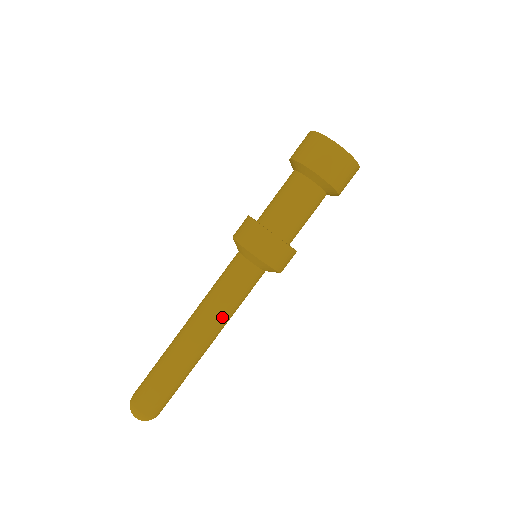
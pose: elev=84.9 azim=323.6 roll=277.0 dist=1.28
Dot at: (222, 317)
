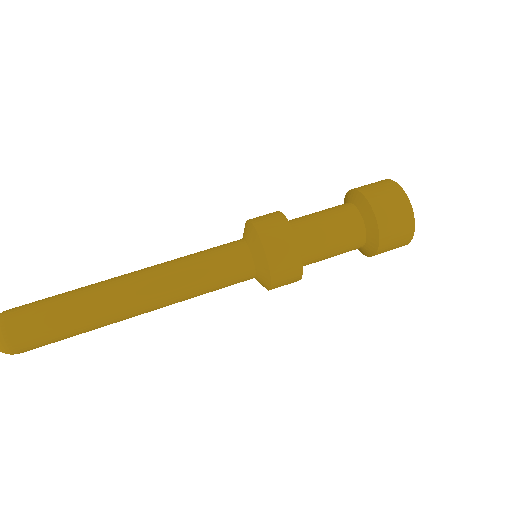
Dot at: (181, 294)
